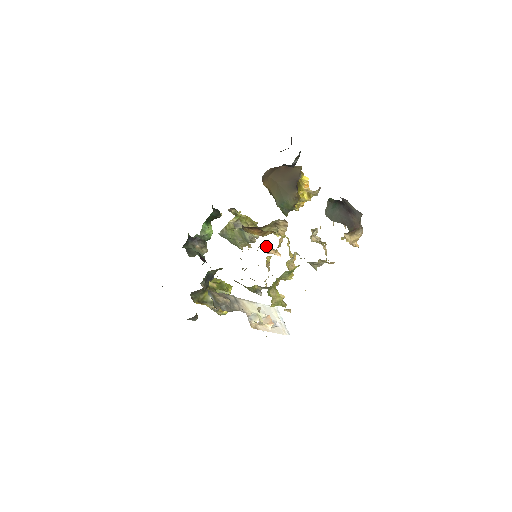
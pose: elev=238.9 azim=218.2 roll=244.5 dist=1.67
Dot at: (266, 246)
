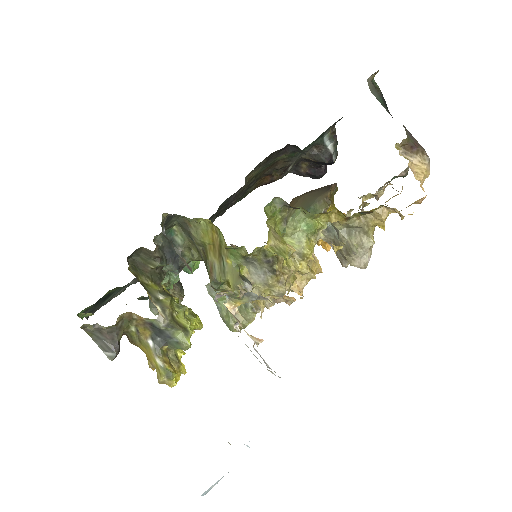
Dot at: occluded
